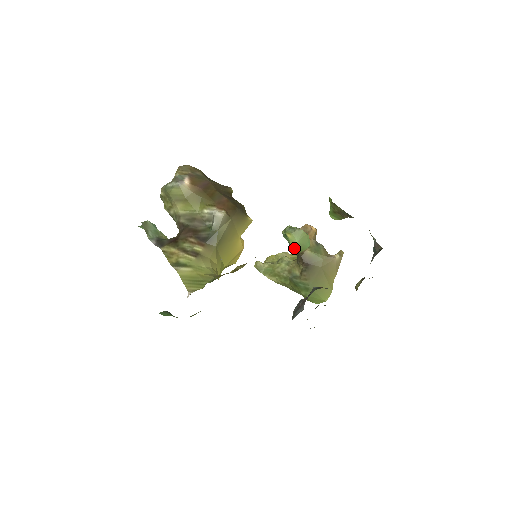
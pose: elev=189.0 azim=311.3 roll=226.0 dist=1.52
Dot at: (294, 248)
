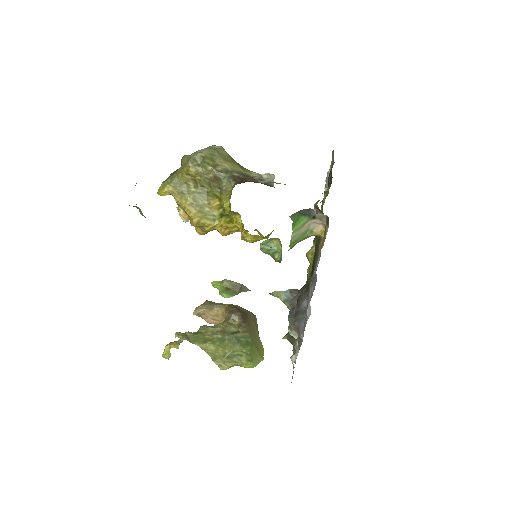
Dot at: (280, 253)
